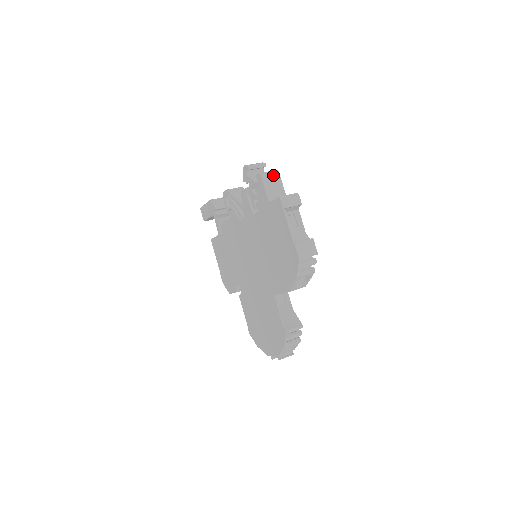
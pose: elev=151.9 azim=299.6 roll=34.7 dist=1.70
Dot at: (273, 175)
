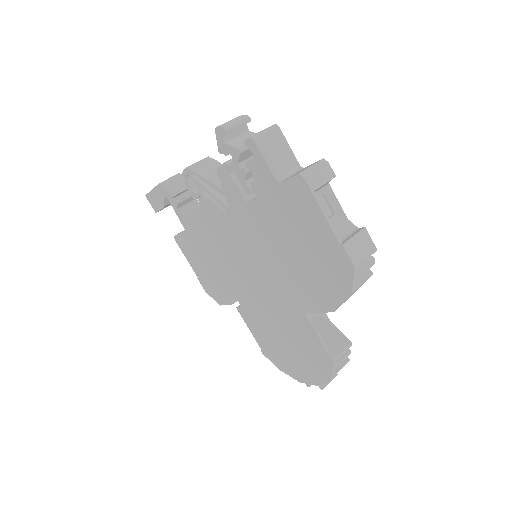
Dot at: (272, 135)
